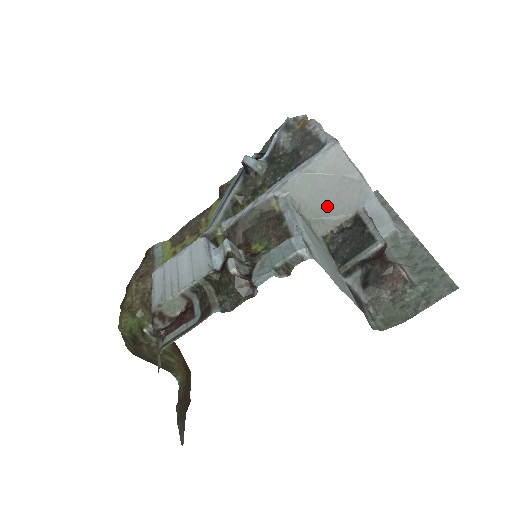
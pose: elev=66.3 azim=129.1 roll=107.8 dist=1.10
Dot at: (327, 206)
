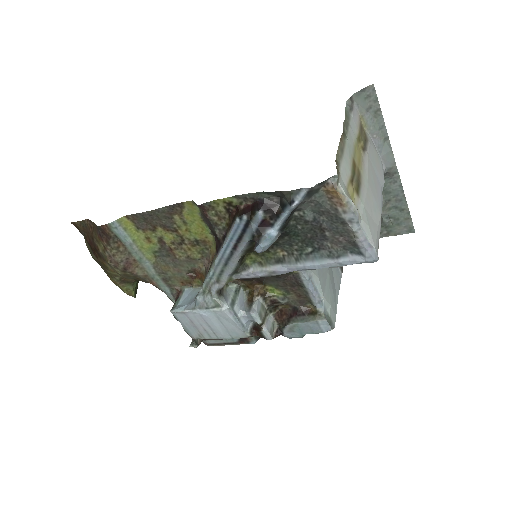
Dot at: occluded
